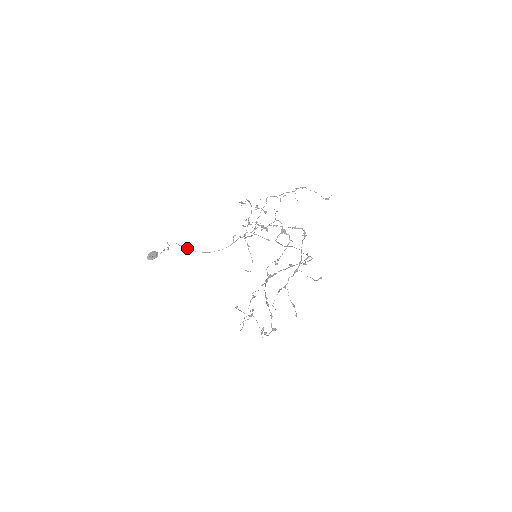
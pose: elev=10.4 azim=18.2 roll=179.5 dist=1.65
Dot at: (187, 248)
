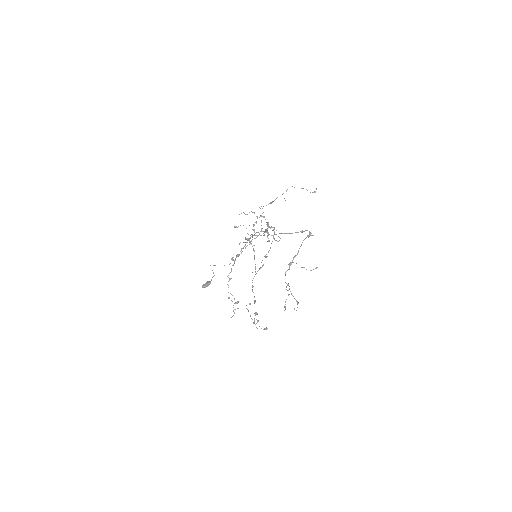
Dot at: occluded
